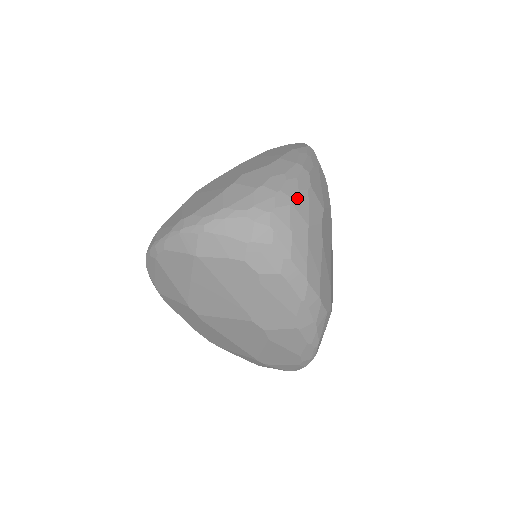
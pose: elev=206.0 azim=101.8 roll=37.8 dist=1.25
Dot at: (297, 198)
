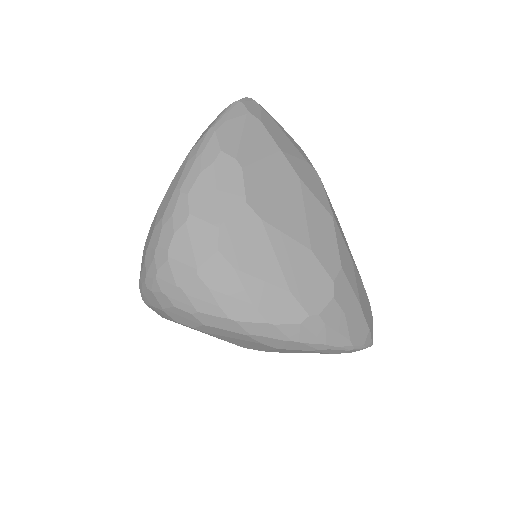
Dot at: (174, 245)
